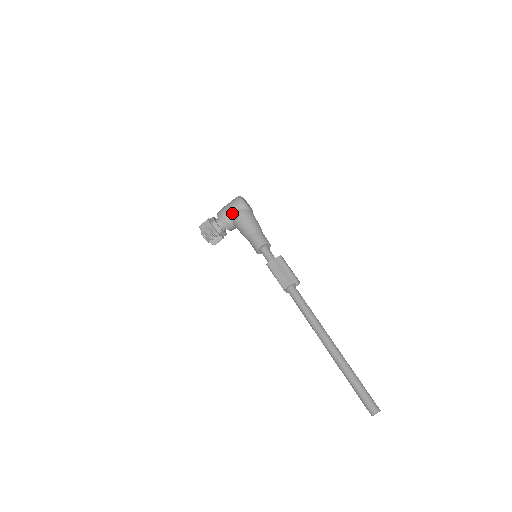
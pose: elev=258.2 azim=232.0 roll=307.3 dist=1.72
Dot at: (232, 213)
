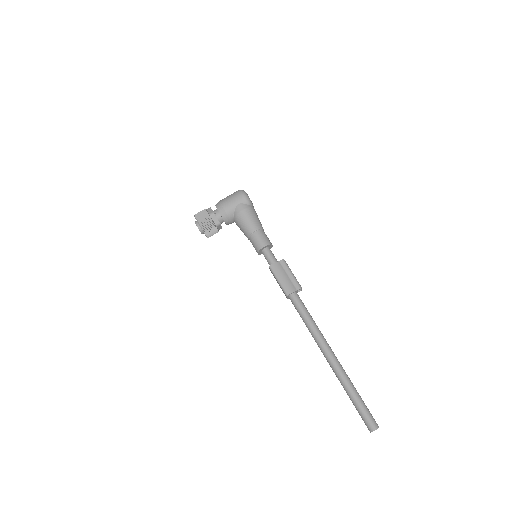
Dot at: (234, 207)
